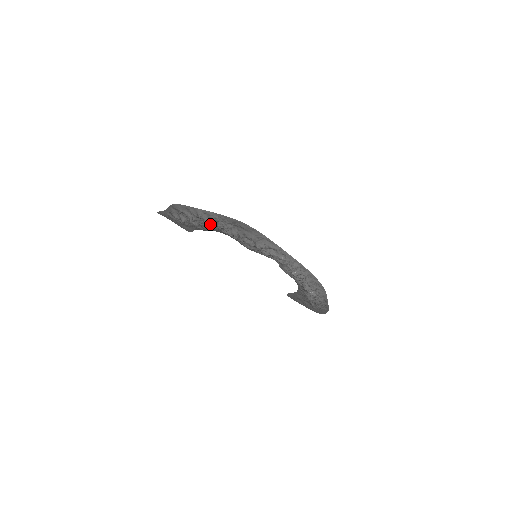
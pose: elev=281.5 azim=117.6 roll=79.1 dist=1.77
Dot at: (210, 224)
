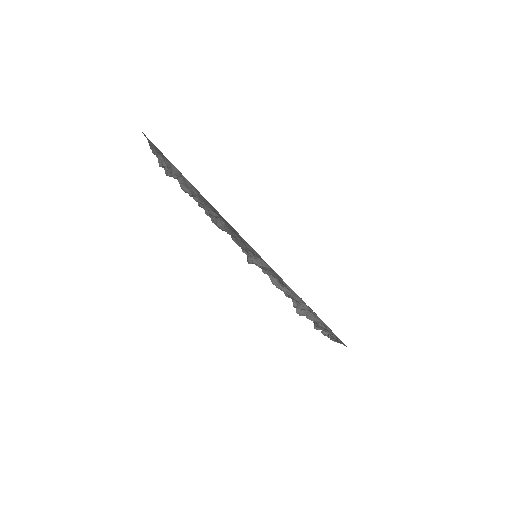
Dot at: occluded
